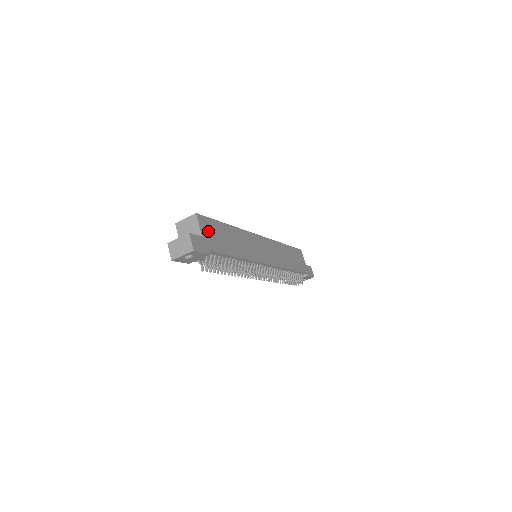
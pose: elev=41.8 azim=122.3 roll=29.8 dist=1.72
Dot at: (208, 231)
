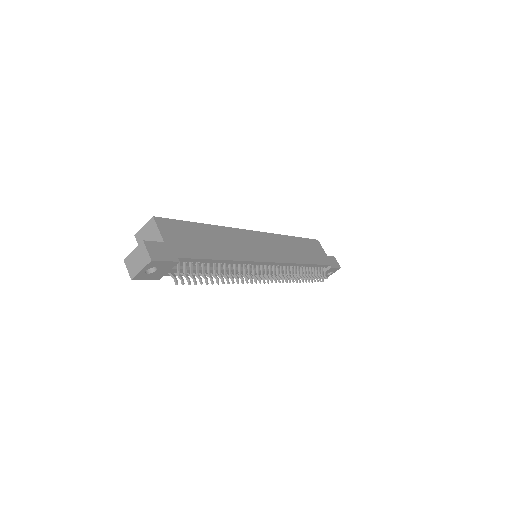
Dot at: (174, 235)
